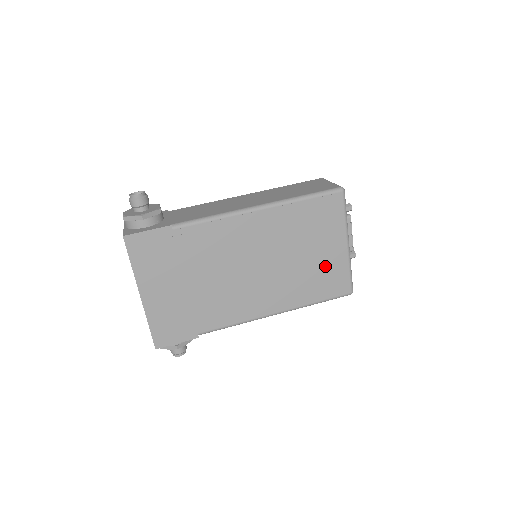
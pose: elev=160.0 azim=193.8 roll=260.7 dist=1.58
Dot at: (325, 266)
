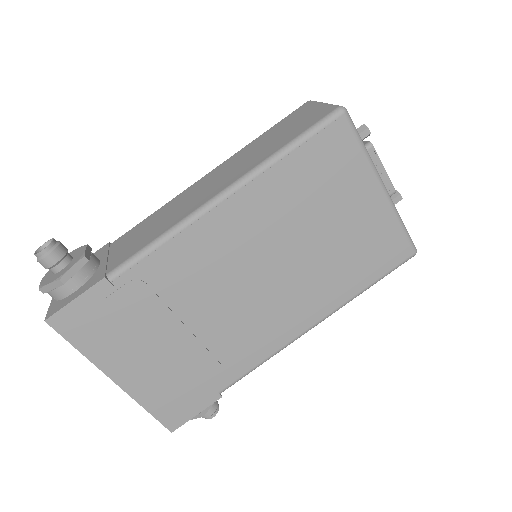
Dot at: (360, 234)
